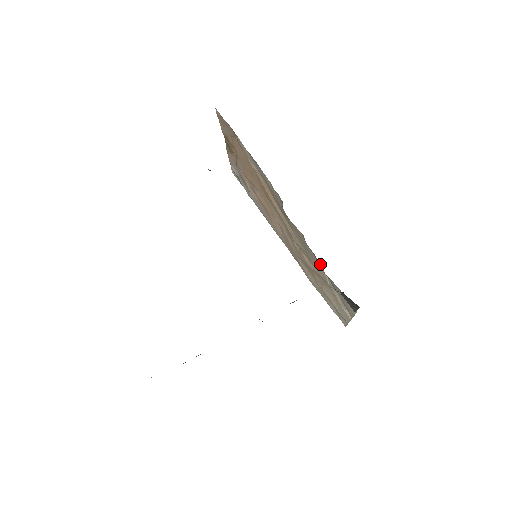
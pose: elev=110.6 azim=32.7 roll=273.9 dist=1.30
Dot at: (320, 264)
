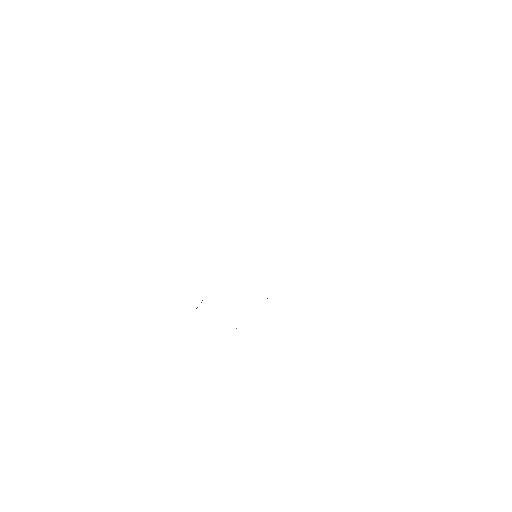
Dot at: occluded
